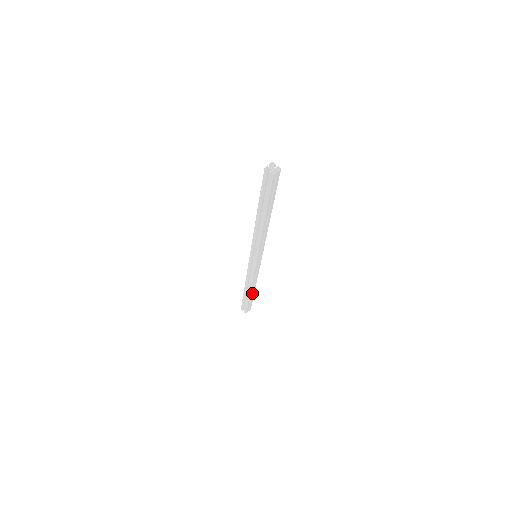
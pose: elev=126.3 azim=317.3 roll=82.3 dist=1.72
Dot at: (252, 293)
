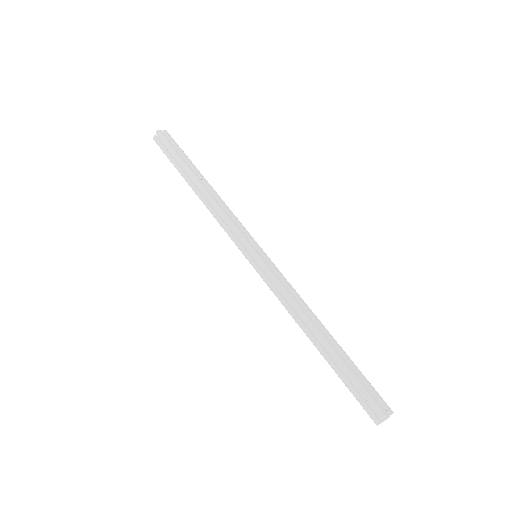
Dot at: (335, 347)
